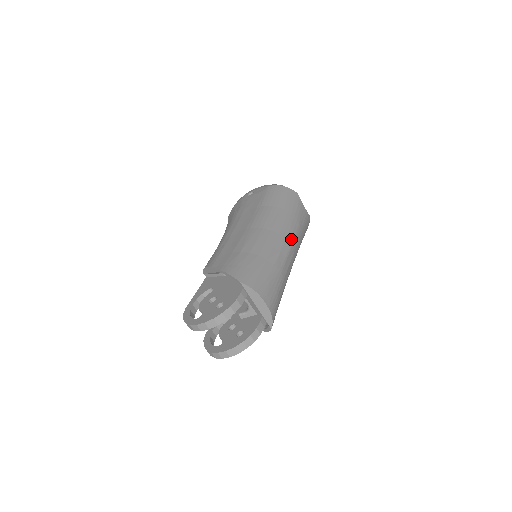
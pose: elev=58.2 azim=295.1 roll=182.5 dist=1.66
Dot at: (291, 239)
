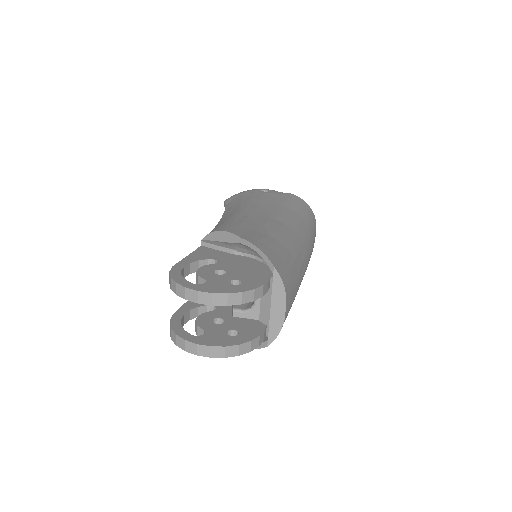
Dot at: (309, 257)
